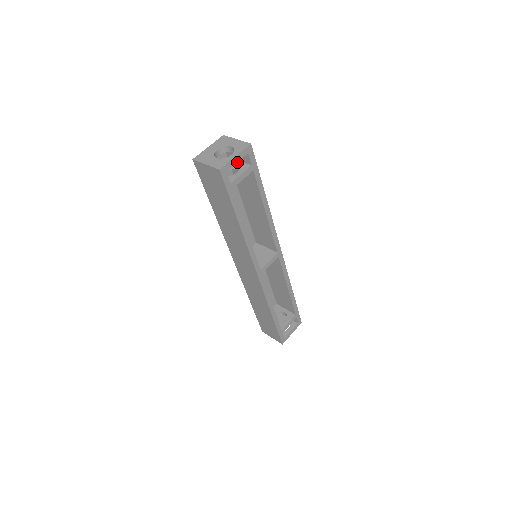
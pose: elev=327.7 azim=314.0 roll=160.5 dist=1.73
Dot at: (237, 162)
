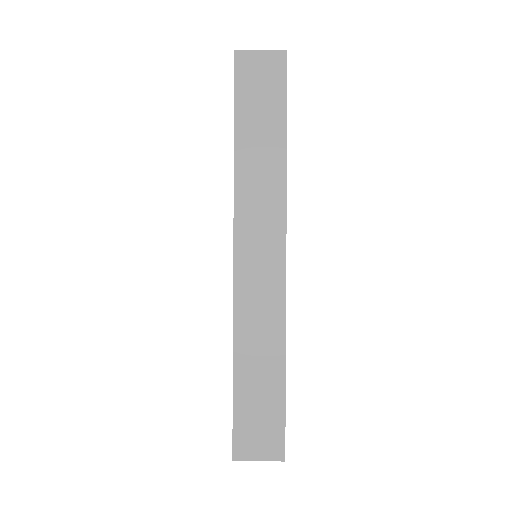
Dot at: occluded
